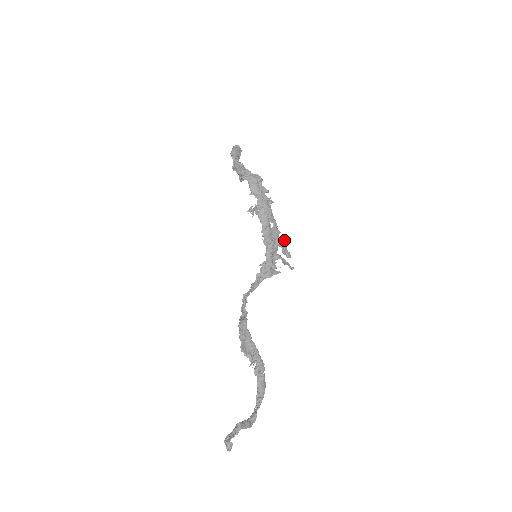
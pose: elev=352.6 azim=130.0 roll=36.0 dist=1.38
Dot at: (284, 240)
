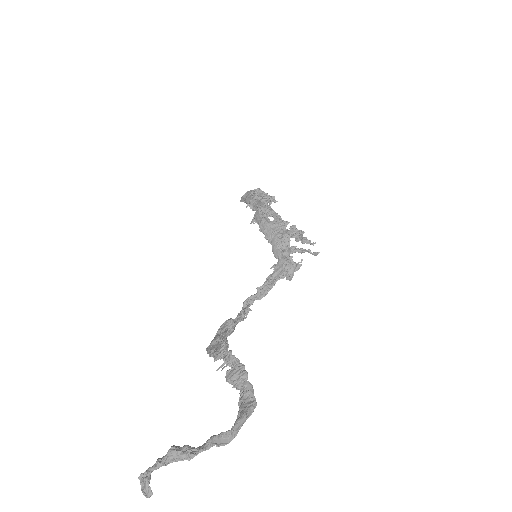
Dot at: (293, 227)
